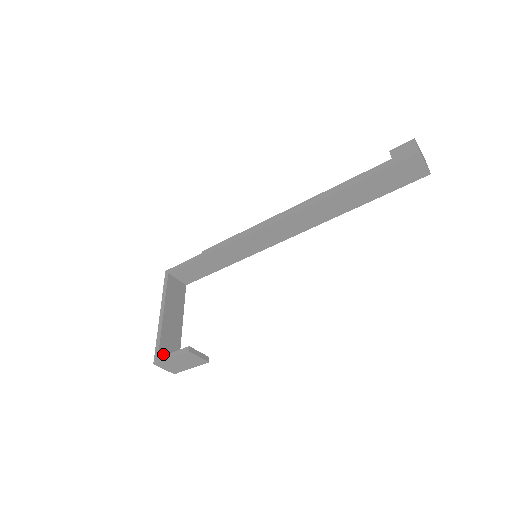
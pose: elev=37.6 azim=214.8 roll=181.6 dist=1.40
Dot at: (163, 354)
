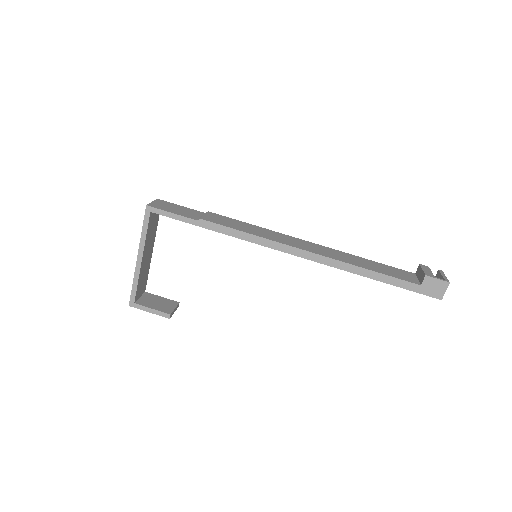
Dot at: (137, 295)
